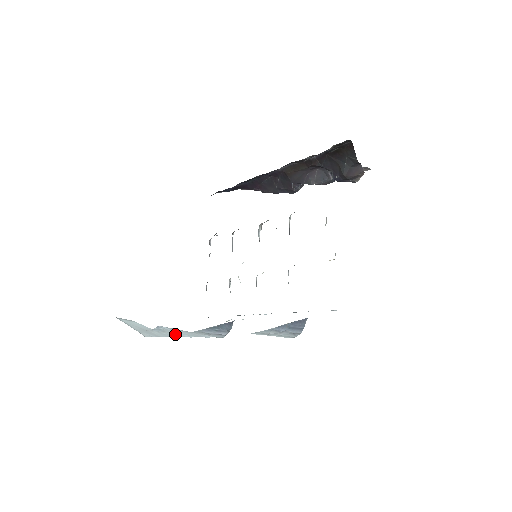
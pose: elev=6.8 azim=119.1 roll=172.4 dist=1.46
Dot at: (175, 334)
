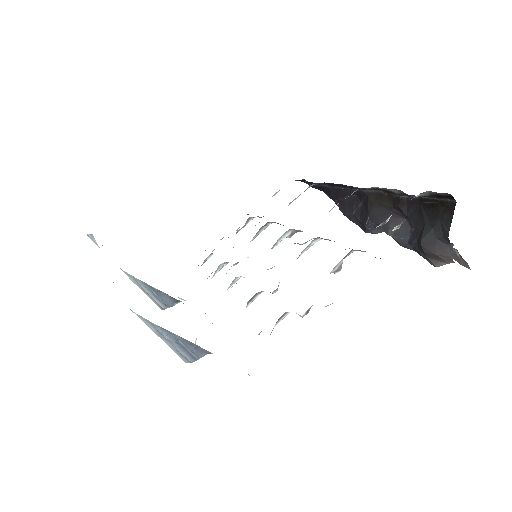
Dot at: occluded
